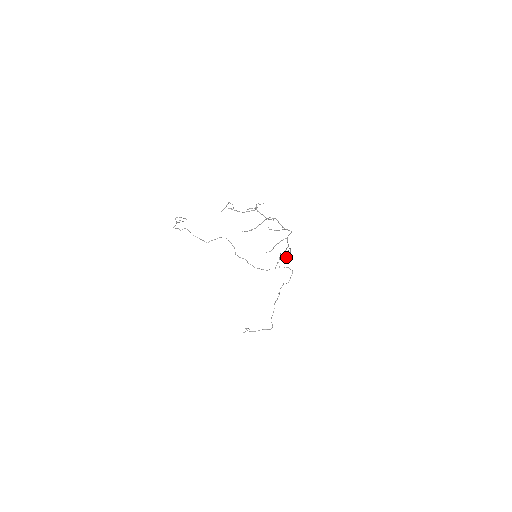
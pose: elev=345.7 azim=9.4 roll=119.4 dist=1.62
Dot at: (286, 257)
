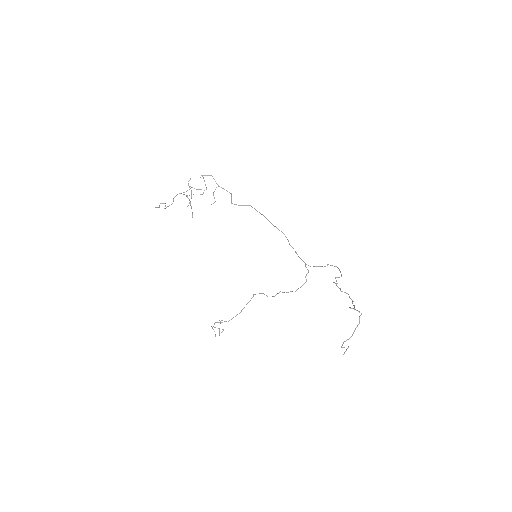
Dot at: occluded
